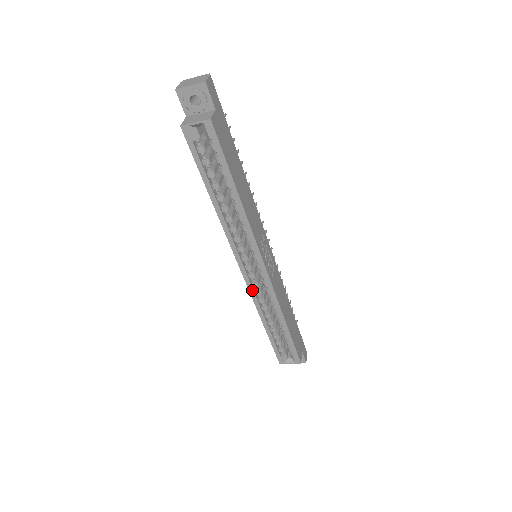
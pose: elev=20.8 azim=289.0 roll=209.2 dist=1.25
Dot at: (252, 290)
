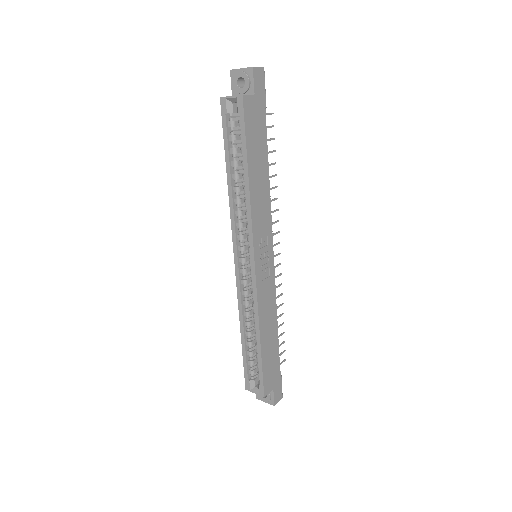
Dot at: (239, 286)
